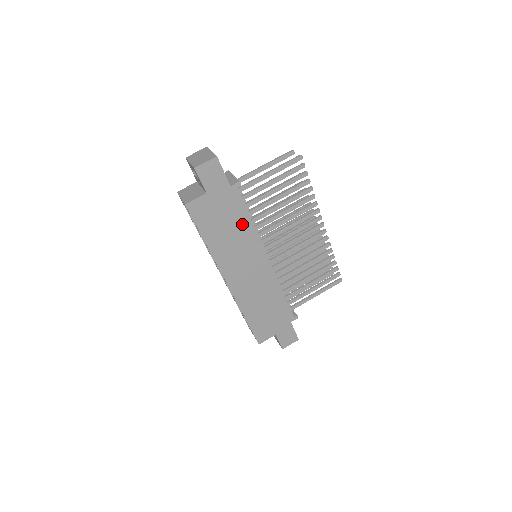
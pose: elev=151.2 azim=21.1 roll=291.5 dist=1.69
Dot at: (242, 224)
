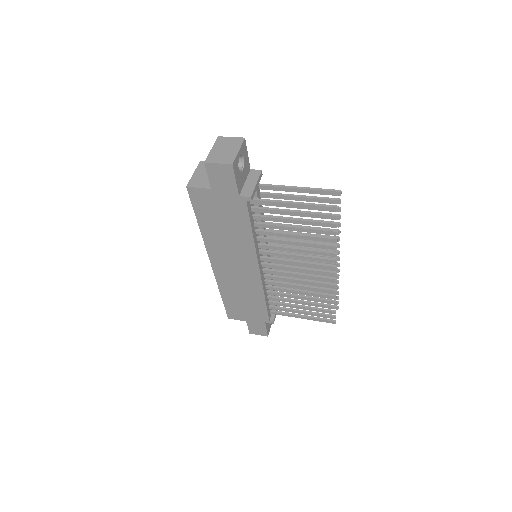
Dot at: (241, 231)
